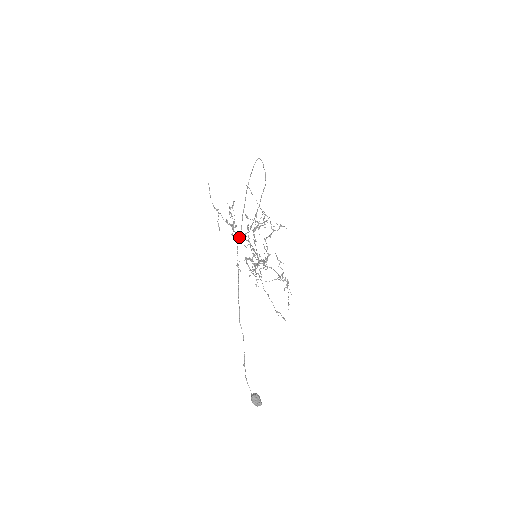
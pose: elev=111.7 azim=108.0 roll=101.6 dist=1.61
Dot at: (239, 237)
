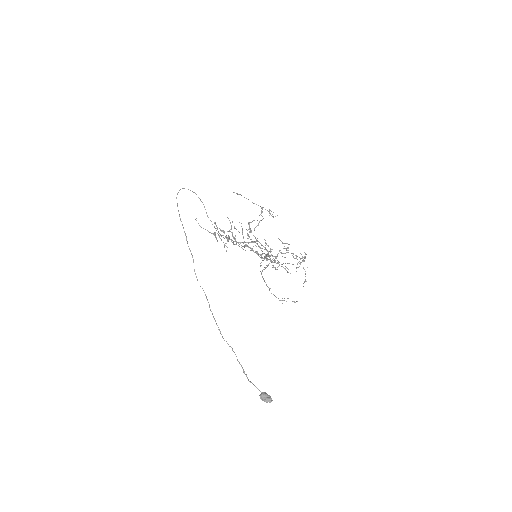
Dot at: occluded
